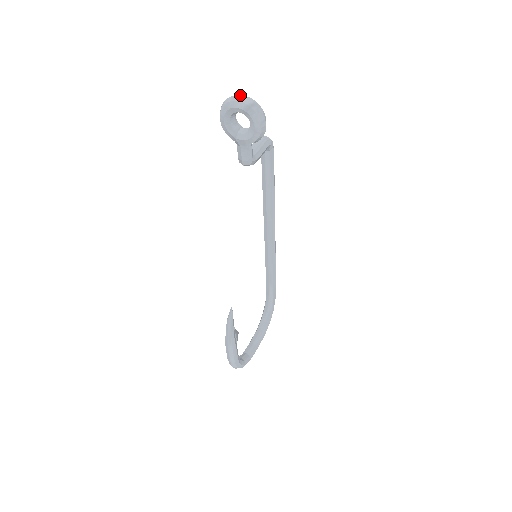
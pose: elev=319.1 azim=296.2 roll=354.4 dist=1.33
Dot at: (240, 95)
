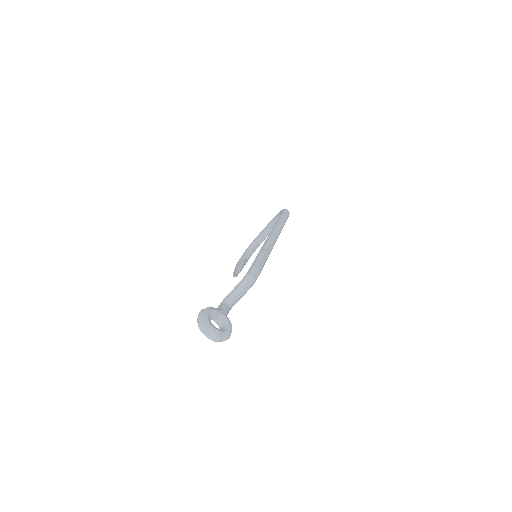
Dot at: (208, 332)
